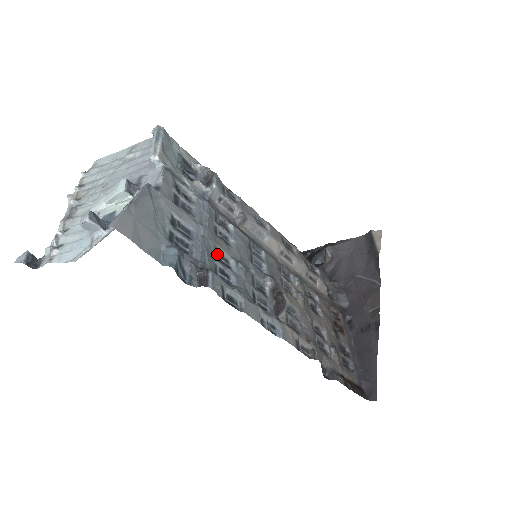
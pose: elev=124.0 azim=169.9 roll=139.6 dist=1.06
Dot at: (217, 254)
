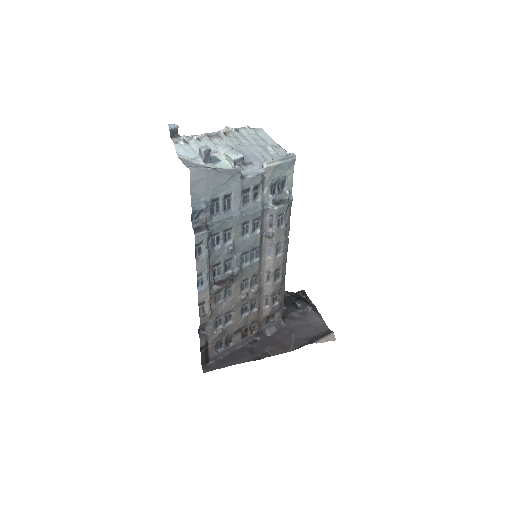
Dot at: (229, 230)
